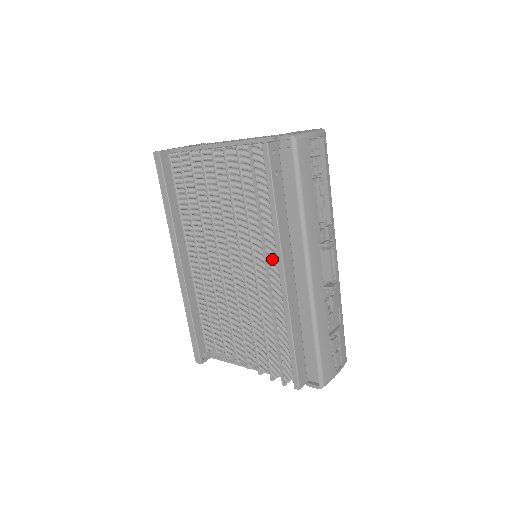
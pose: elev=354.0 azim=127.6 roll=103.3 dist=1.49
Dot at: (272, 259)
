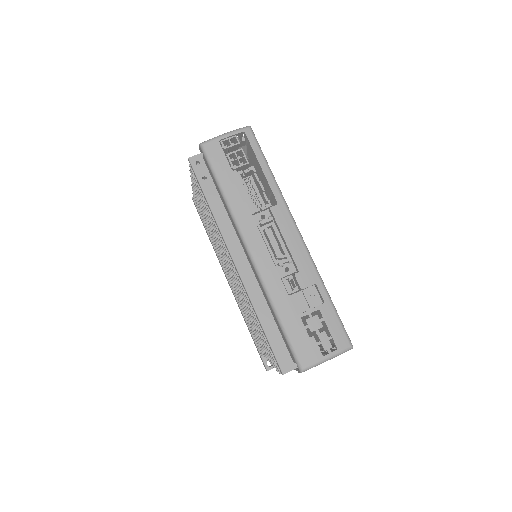
Dot at: occluded
